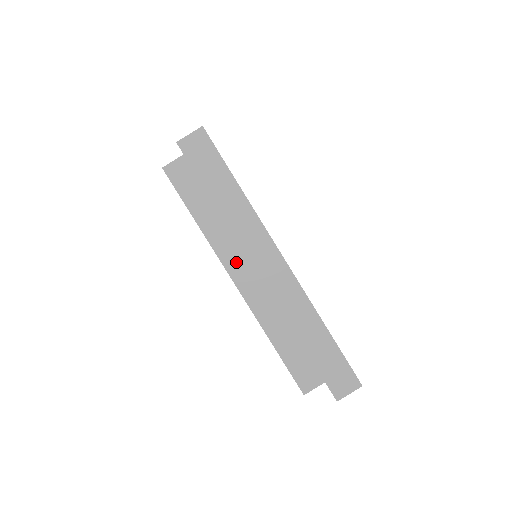
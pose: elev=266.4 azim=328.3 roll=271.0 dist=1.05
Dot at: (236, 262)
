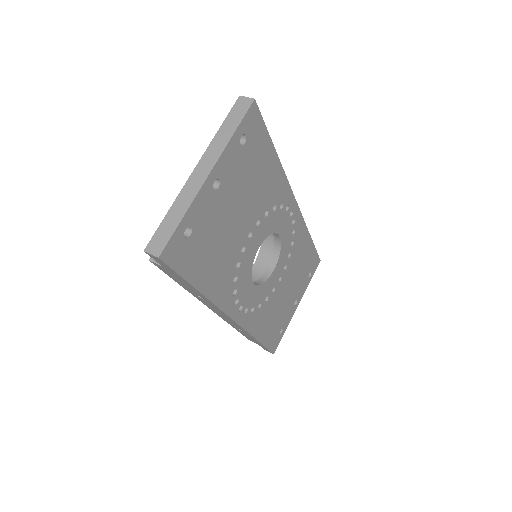
Dot at: occluded
